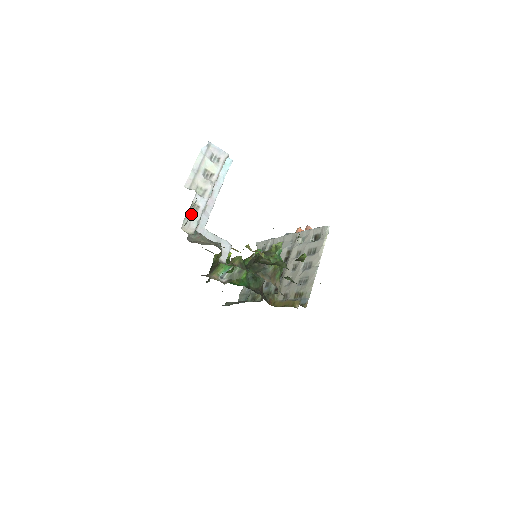
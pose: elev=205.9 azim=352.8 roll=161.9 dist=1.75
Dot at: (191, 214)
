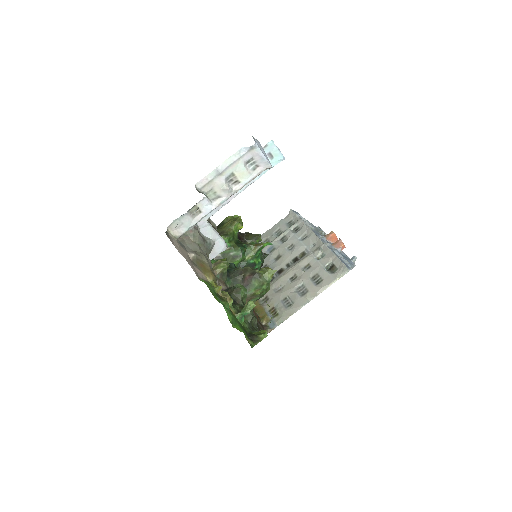
Dot at: (187, 217)
